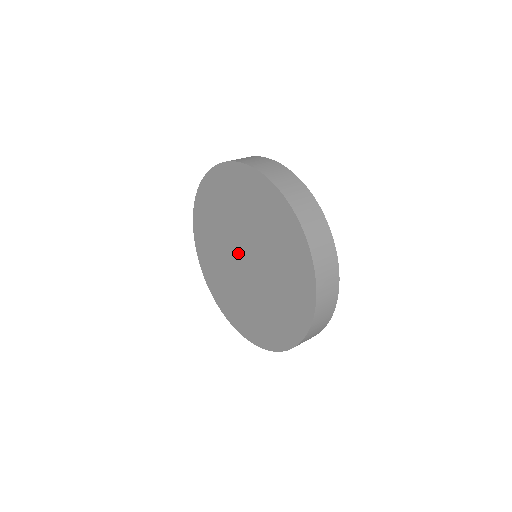
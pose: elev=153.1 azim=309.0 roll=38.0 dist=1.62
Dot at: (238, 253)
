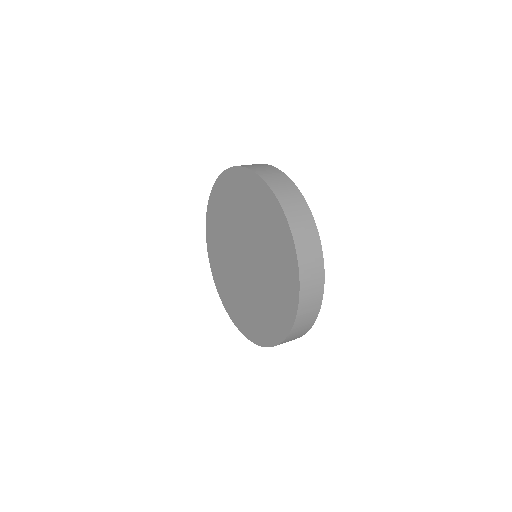
Dot at: (240, 259)
